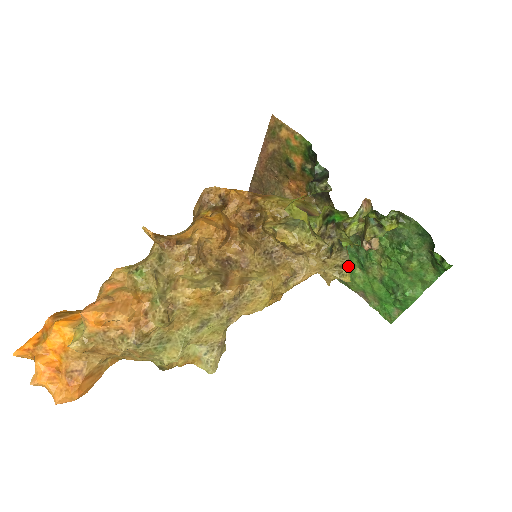
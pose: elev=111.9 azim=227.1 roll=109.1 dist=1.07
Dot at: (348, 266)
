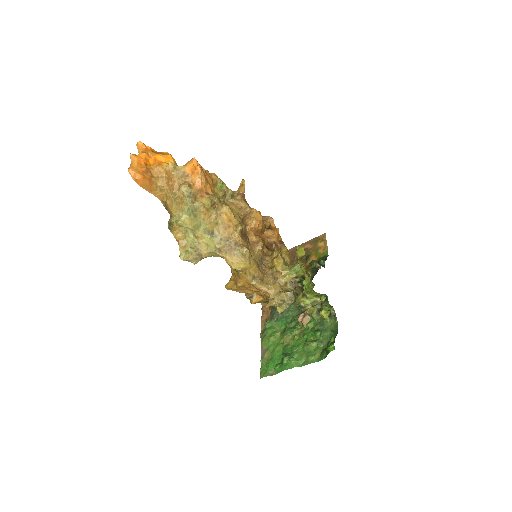
Dot at: (288, 305)
